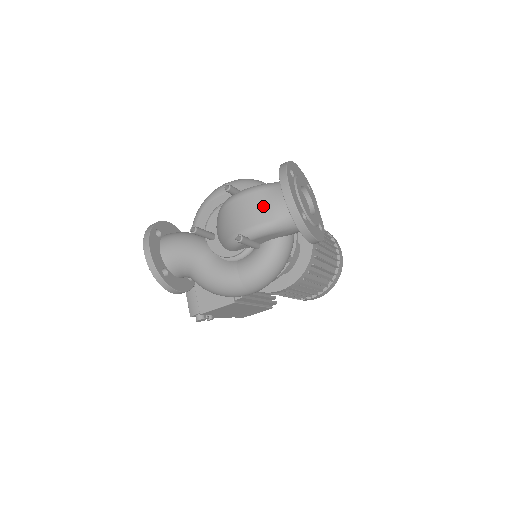
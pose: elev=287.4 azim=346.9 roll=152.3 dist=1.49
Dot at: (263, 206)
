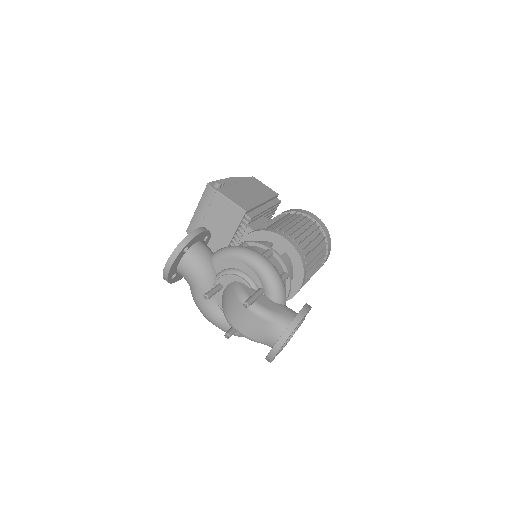
Dot at: (259, 330)
